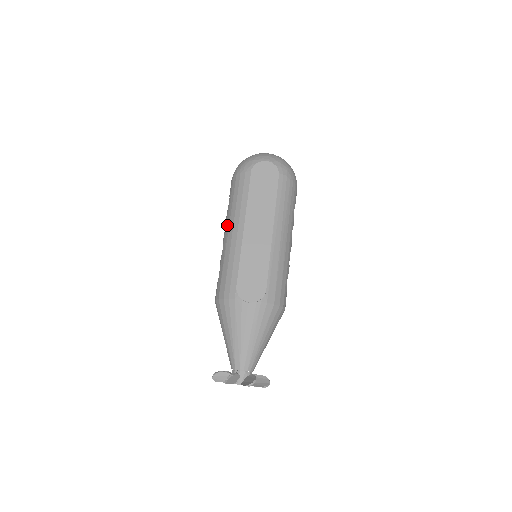
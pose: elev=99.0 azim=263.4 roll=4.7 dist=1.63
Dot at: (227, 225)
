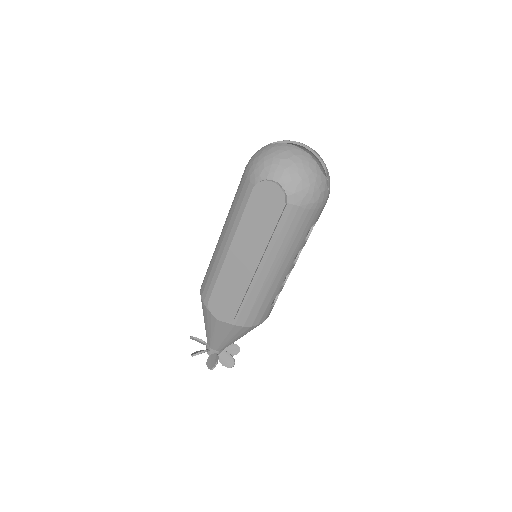
Dot at: (224, 224)
